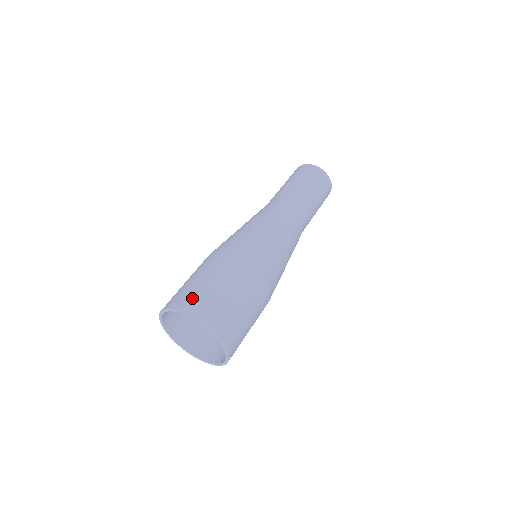
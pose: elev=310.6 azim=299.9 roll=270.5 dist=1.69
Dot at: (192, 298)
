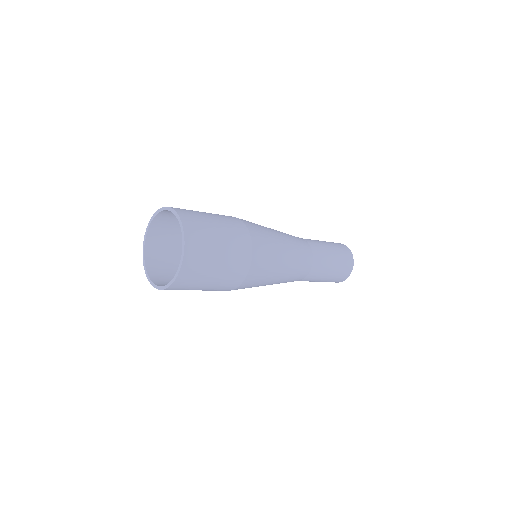
Dot at: (194, 218)
